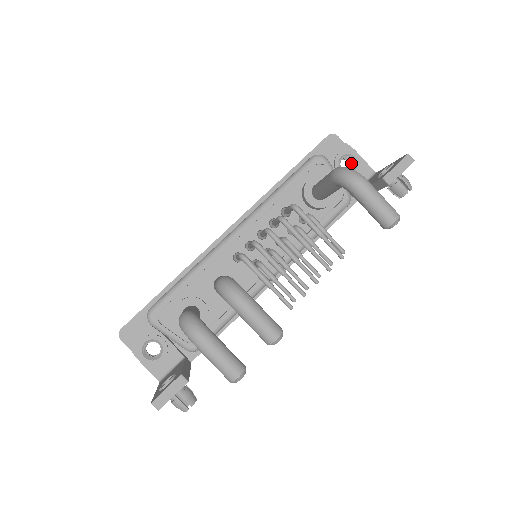
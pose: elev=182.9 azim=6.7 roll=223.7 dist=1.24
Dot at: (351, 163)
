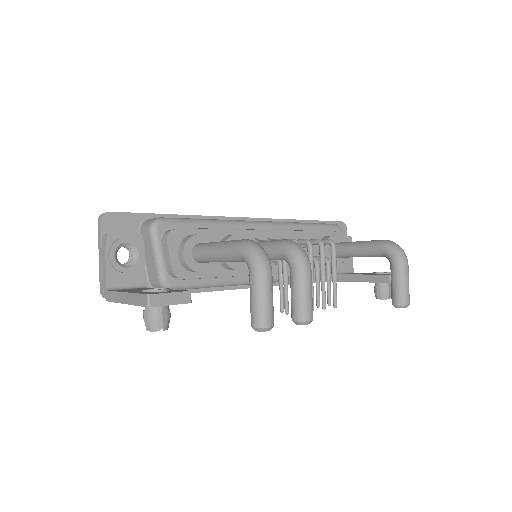
Dot at: occluded
